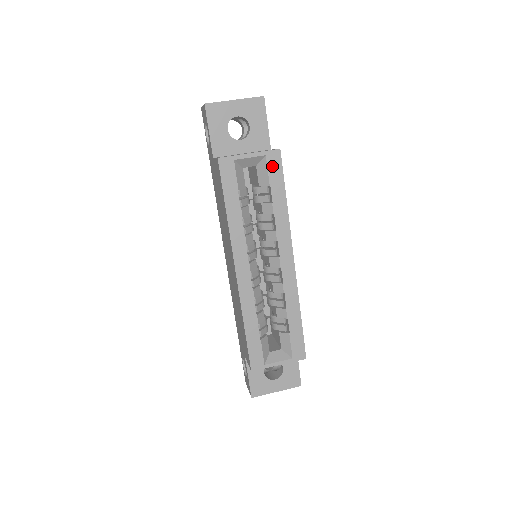
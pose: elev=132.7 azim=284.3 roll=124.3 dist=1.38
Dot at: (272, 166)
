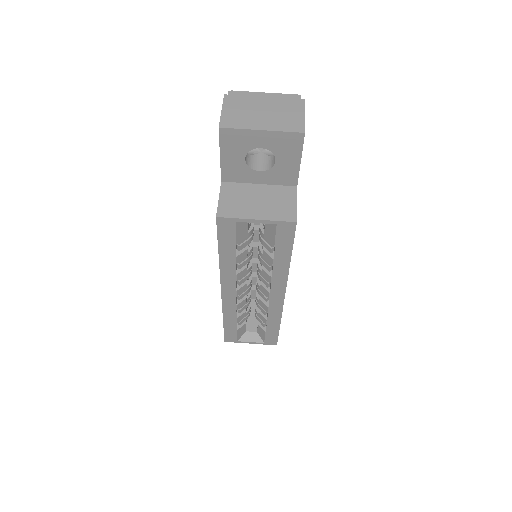
Dot at: (282, 234)
